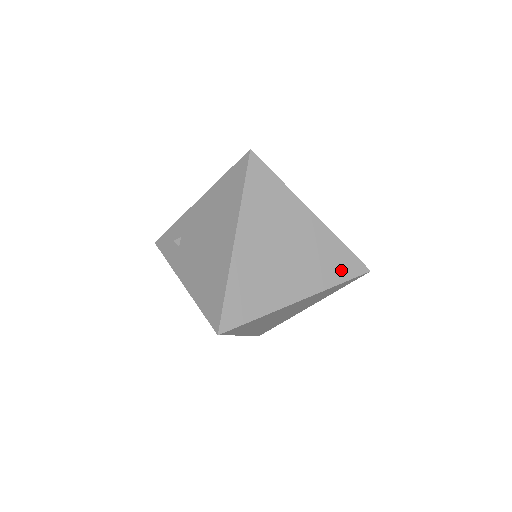
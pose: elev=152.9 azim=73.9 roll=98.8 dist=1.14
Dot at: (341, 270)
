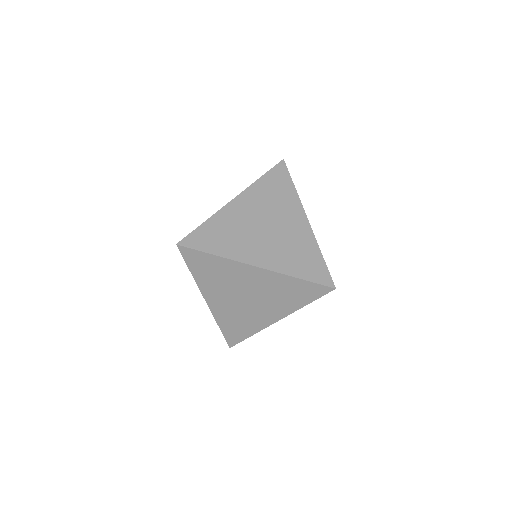
Dot at: (304, 296)
